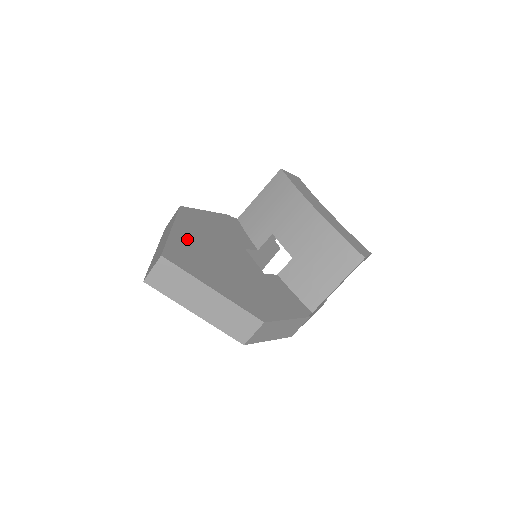
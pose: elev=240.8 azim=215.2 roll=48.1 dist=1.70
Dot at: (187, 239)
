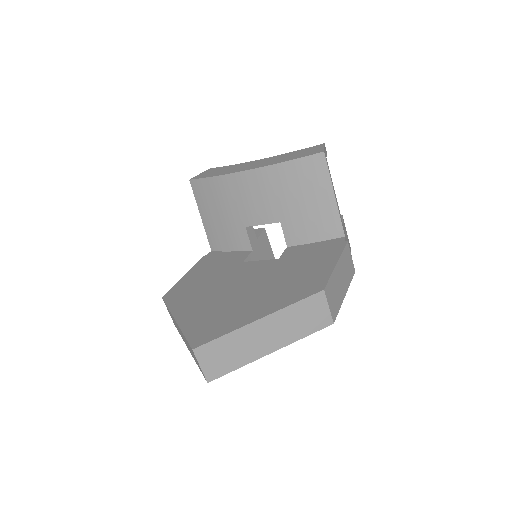
Dot at: (195, 312)
